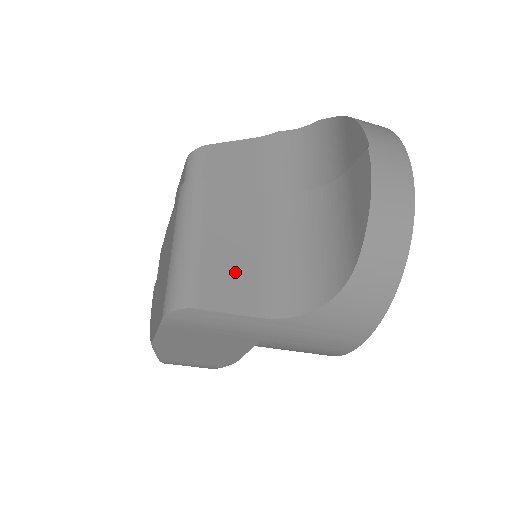
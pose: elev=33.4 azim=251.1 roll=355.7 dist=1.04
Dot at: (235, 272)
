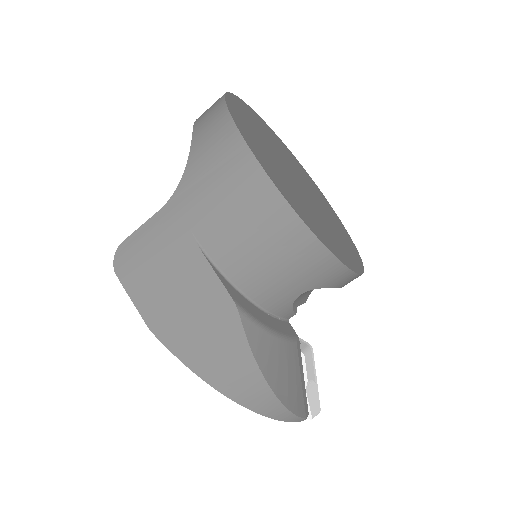
Dot at: occluded
